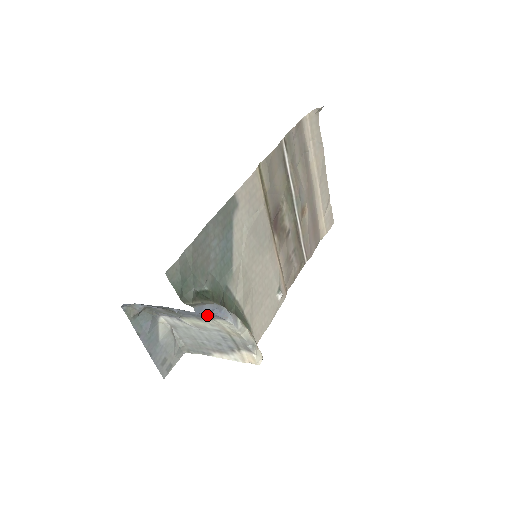
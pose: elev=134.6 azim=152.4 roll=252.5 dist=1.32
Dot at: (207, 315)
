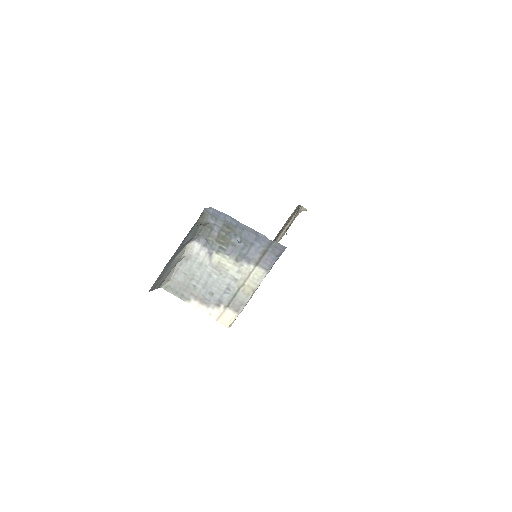
Dot at: (260, 258)
